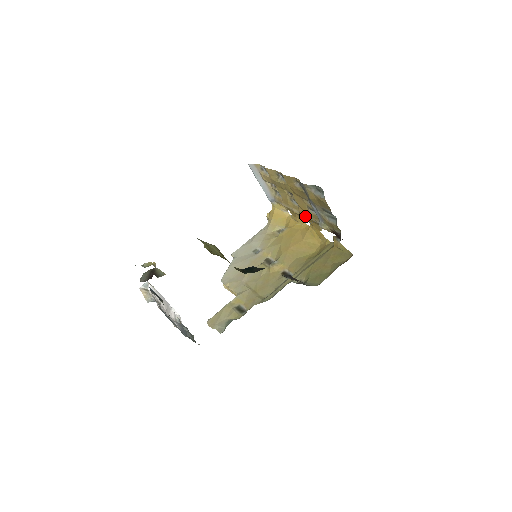
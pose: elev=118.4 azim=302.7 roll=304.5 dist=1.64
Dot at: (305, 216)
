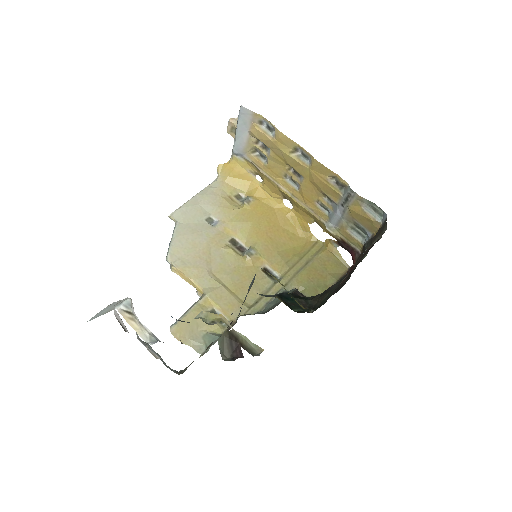
Dot at: (302, 204)
